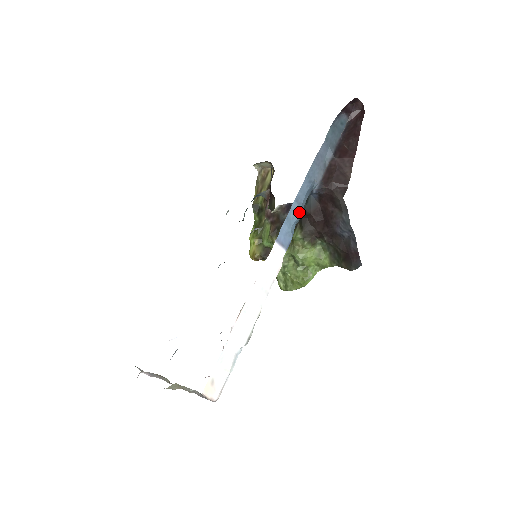
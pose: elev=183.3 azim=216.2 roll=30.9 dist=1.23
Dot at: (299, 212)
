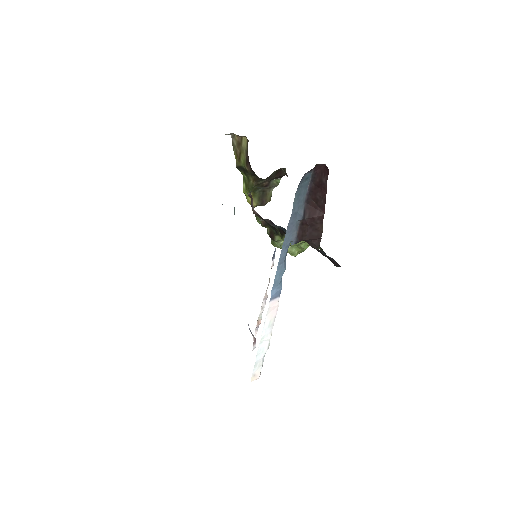
Dot at: (283, 272)
